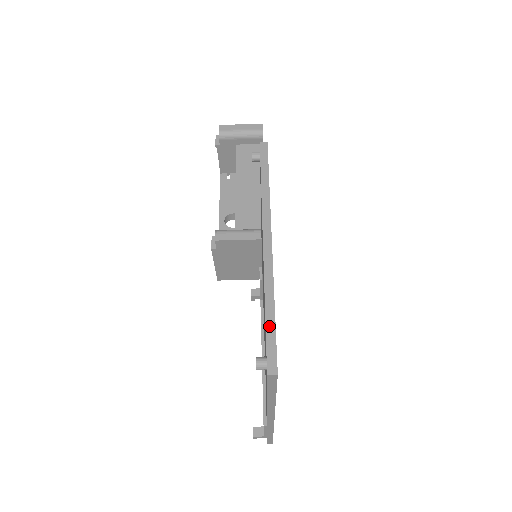
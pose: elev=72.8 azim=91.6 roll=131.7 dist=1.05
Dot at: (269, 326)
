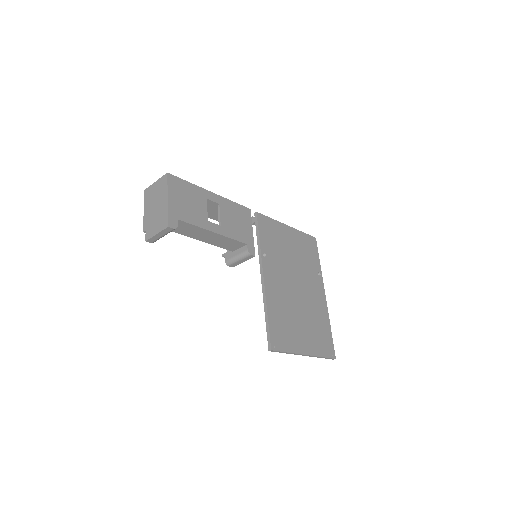
Dot at: (325, 358)
